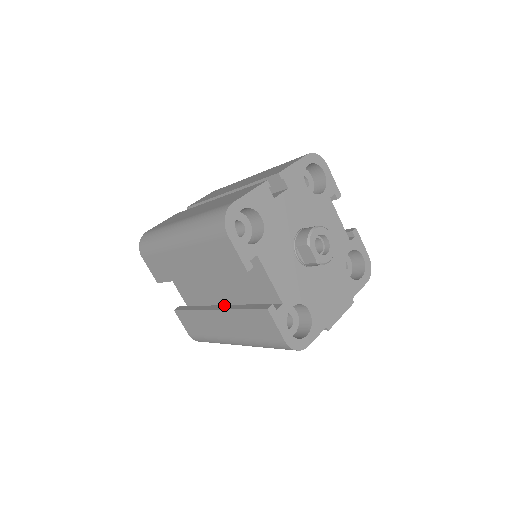
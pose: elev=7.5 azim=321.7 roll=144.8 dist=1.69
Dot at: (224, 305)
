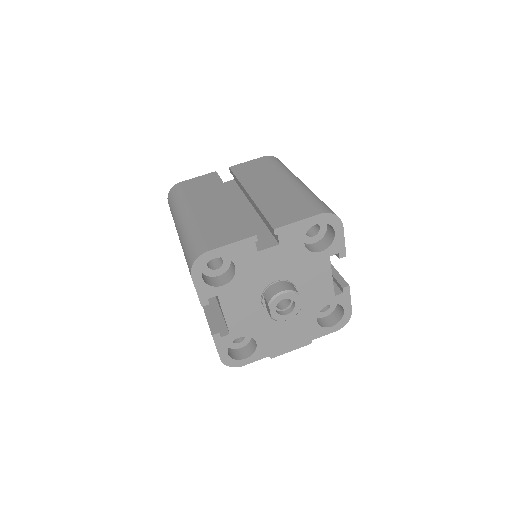
Dot at: occluded
